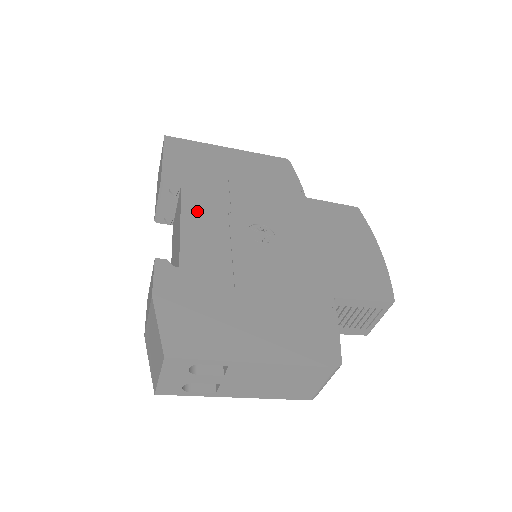
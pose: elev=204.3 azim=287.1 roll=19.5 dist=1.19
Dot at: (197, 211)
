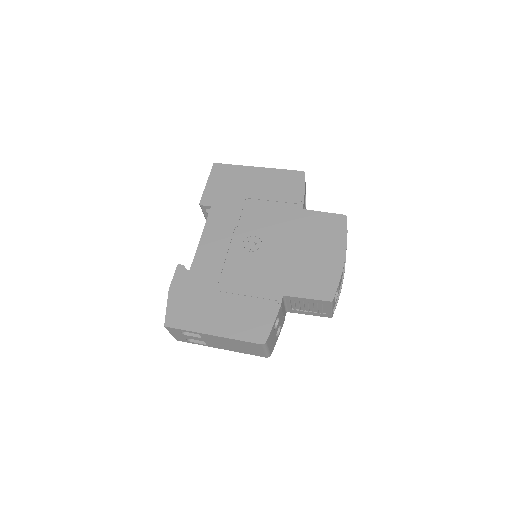
Dot at: (214, 228)
